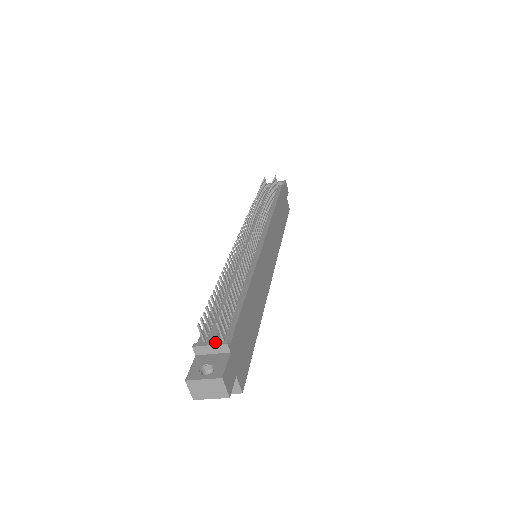
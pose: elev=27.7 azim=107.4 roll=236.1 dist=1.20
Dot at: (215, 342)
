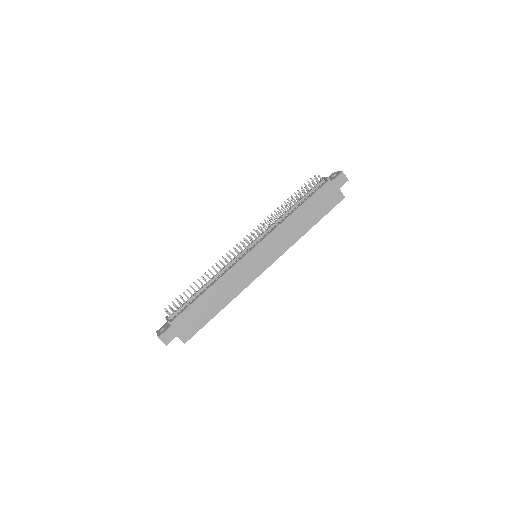
Dot at: (168, 319)
